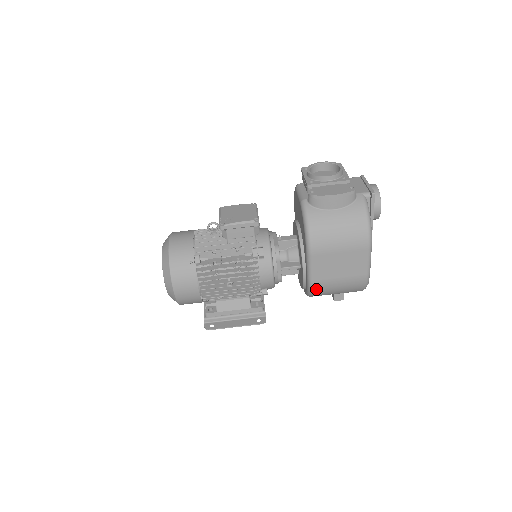
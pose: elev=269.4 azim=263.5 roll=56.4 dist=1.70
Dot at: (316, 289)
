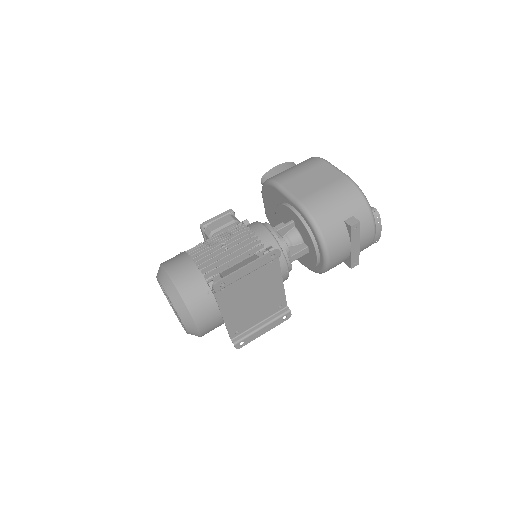
Dot at: (310, 207)
